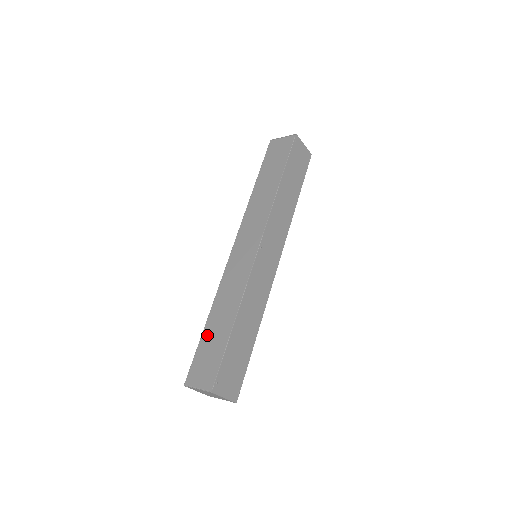
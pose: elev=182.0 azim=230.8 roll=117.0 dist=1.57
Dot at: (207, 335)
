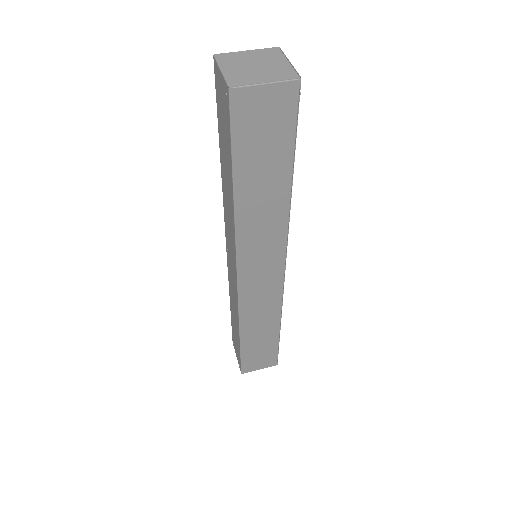
Dot at: (249, 346)
